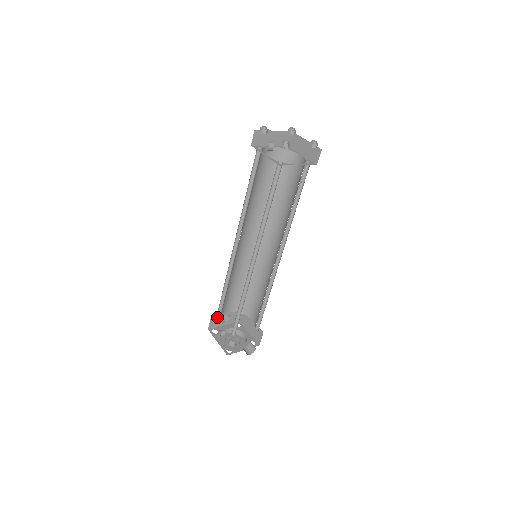
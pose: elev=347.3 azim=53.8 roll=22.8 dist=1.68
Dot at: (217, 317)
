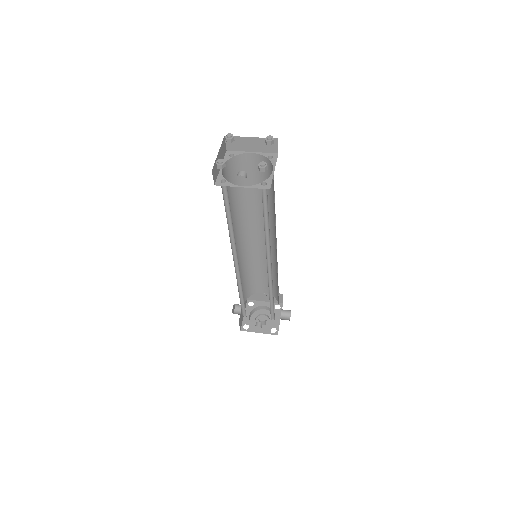
Dot at: (240, 317)
